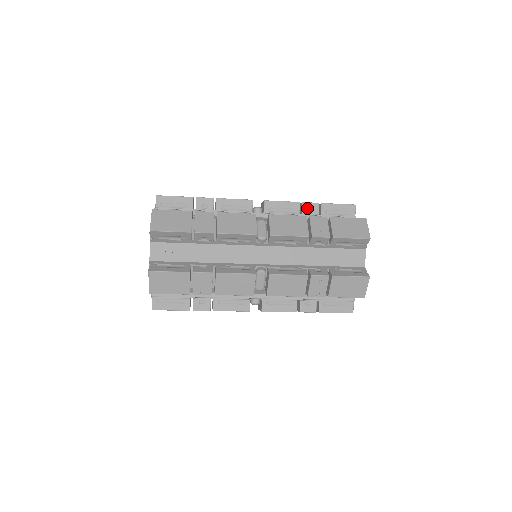
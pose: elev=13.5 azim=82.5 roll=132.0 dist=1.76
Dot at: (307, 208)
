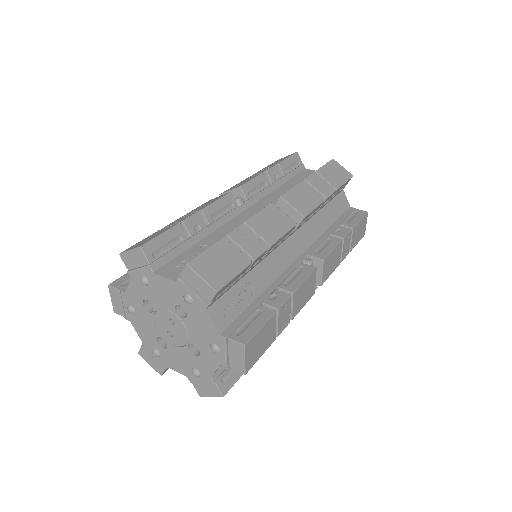
Dot at: occluded
